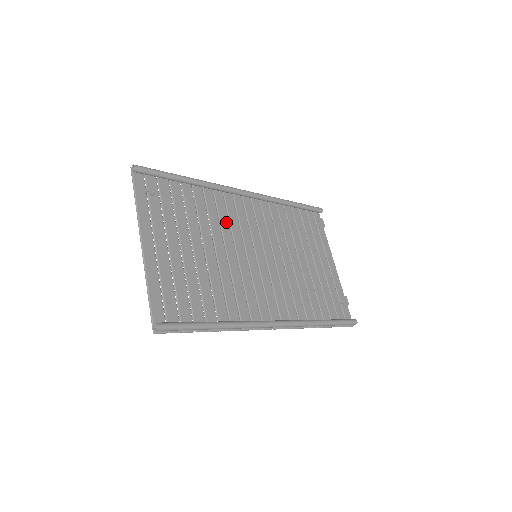
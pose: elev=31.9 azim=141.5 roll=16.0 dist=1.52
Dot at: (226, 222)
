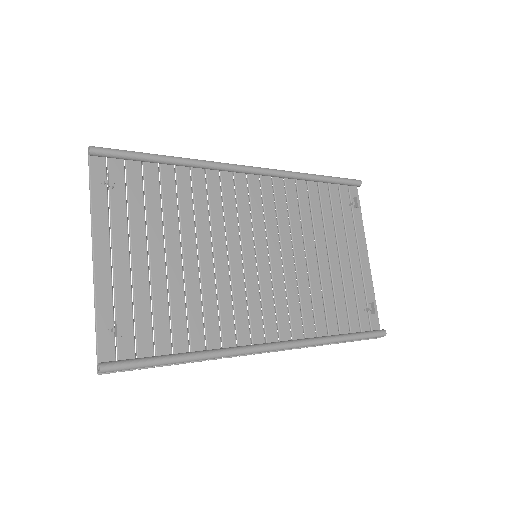
Dot at: (219, 213)
